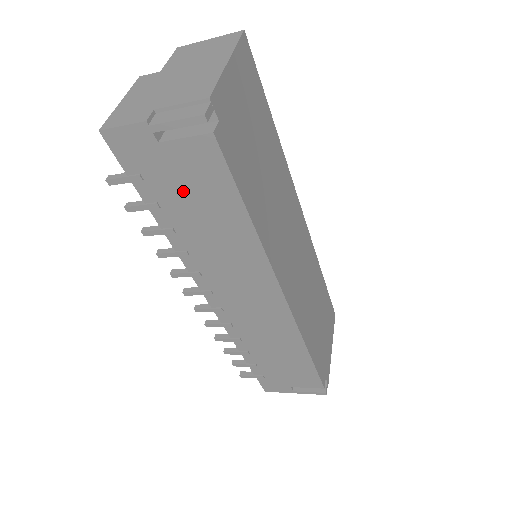
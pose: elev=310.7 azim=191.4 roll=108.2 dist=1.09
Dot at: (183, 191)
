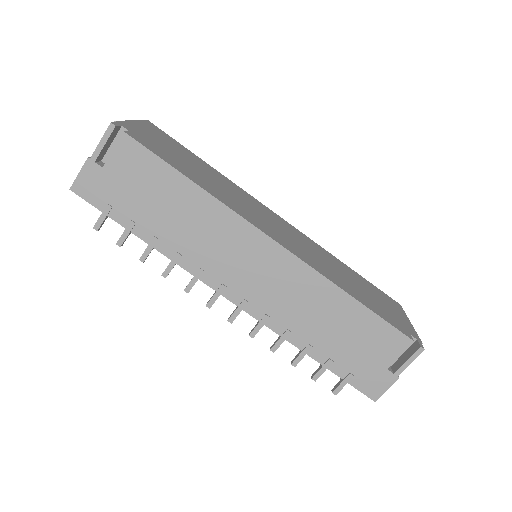
Dot at: (139, 195)
